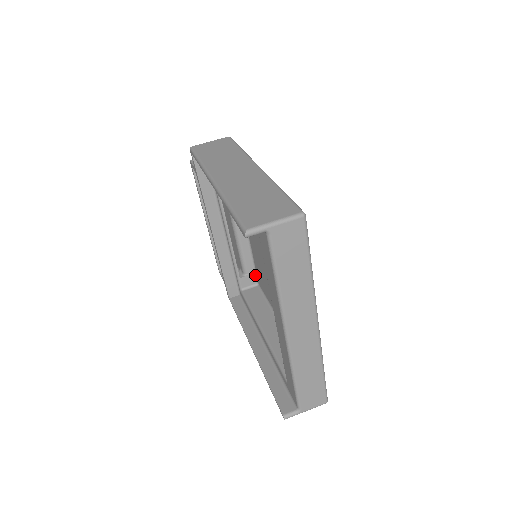
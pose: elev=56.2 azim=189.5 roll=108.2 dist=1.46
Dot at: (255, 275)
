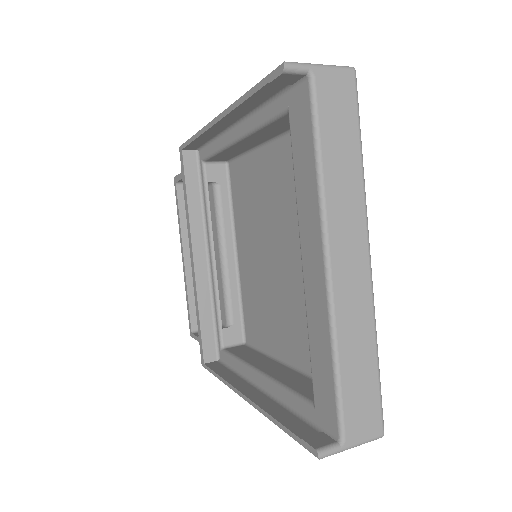
Dot at: (242, 328)
